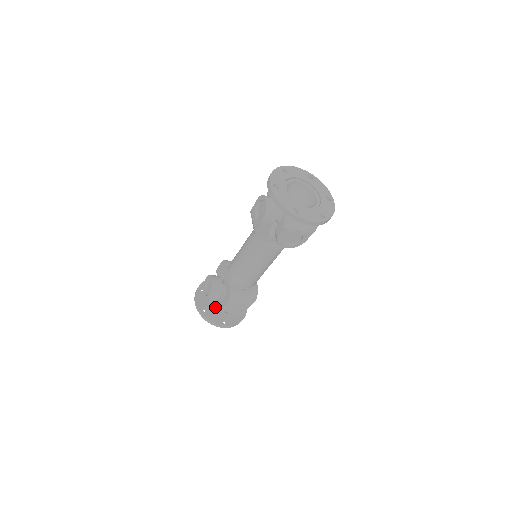
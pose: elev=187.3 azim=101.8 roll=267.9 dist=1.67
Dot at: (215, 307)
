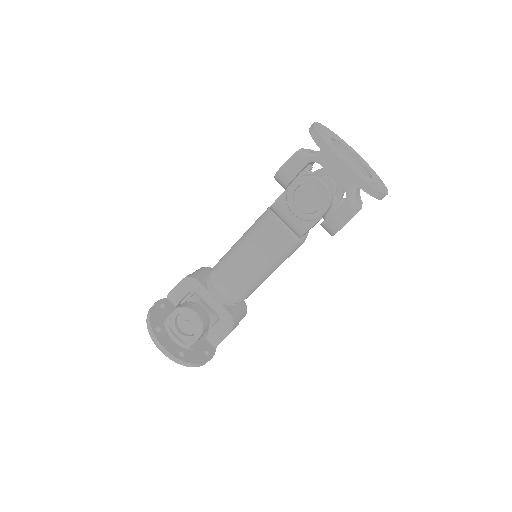
Dot at: occluded
